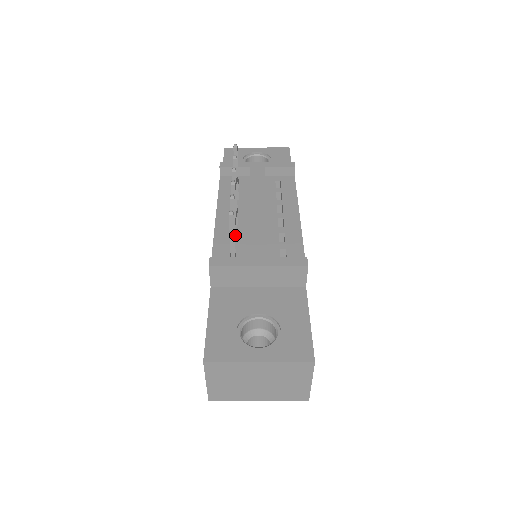
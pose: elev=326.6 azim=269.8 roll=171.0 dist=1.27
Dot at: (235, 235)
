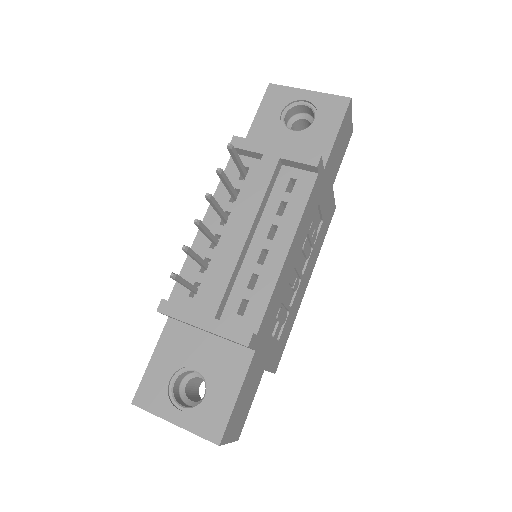
Dot at: (204, 266)
